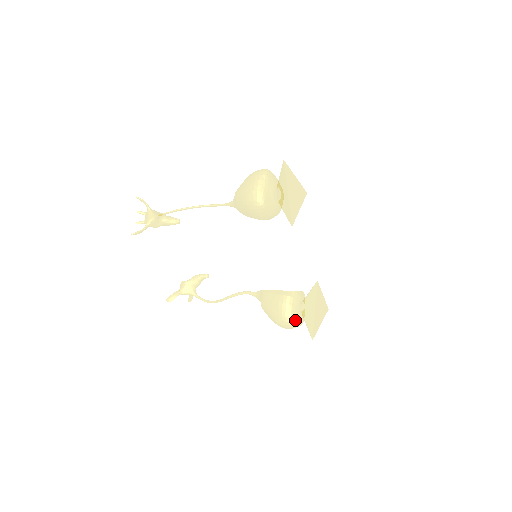
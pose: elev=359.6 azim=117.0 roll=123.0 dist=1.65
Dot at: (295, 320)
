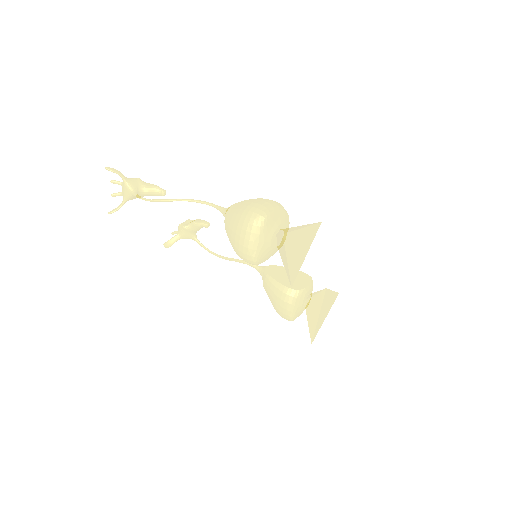
Dot at: (297, 316)
